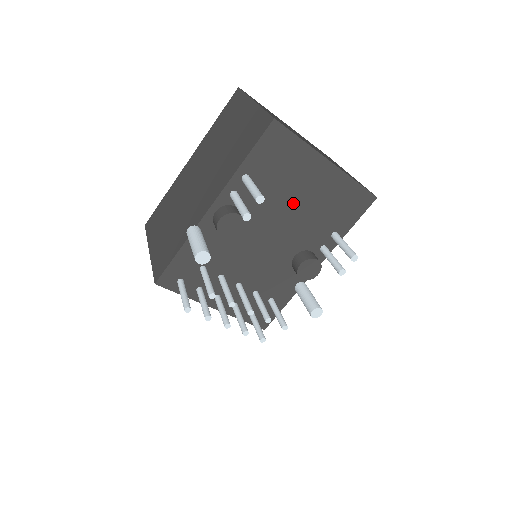
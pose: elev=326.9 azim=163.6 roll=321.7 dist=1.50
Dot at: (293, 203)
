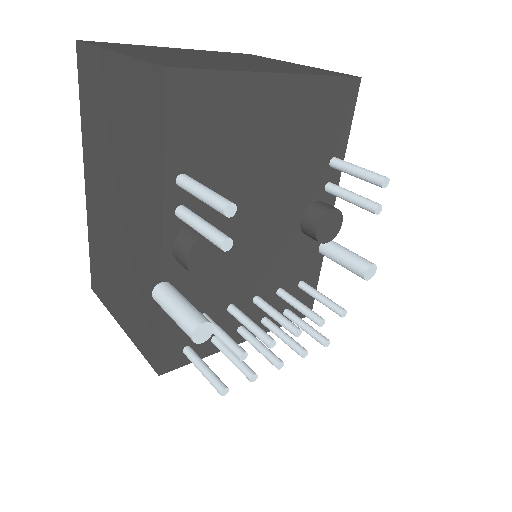
Dot at: (263, 163)
